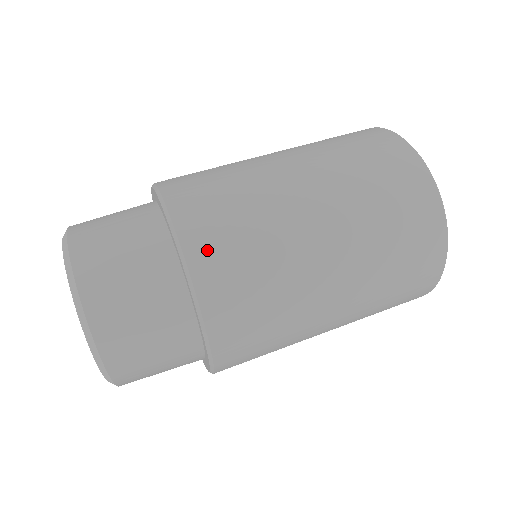
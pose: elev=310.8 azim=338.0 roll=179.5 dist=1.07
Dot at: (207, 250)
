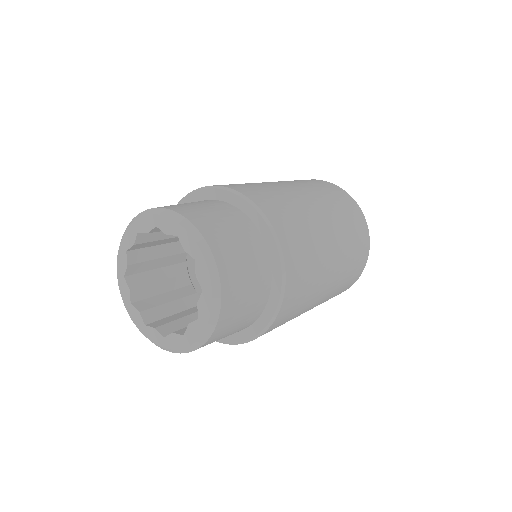
Dot at: (256, 195)
